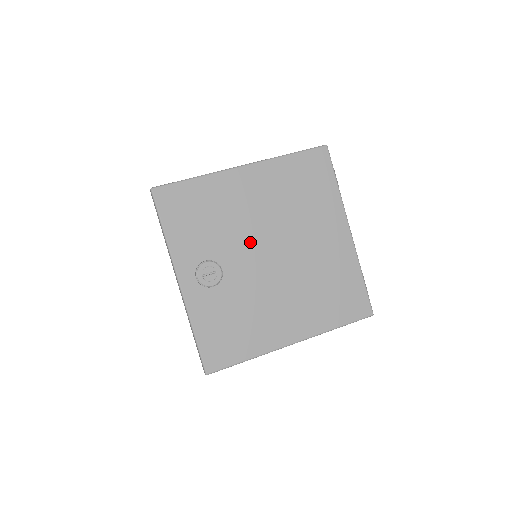
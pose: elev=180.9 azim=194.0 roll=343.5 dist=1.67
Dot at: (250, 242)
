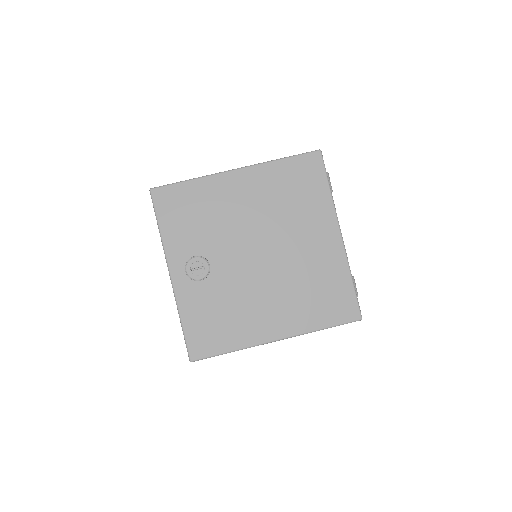
Dot at: (238, 241)
